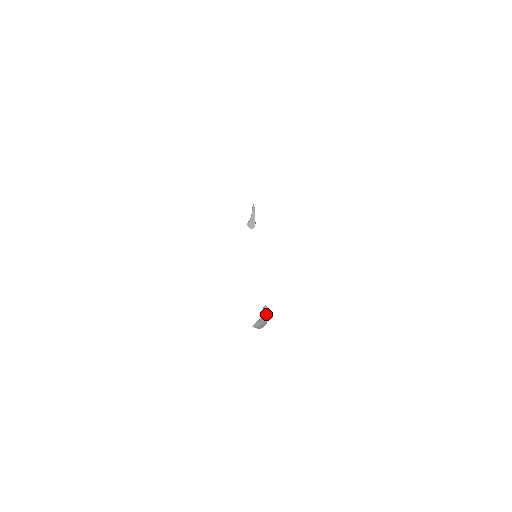
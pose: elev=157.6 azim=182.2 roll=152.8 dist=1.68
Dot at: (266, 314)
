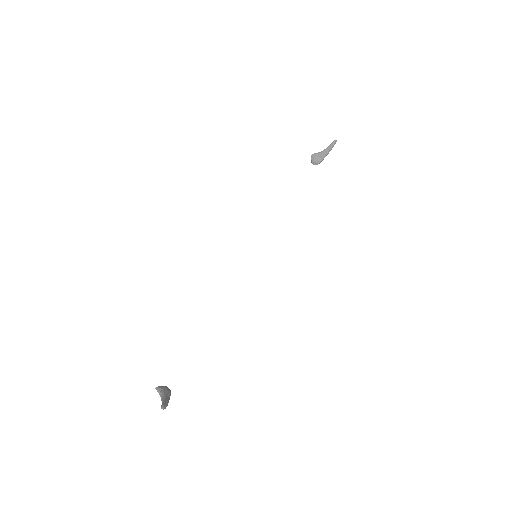
Dot at: occluded
